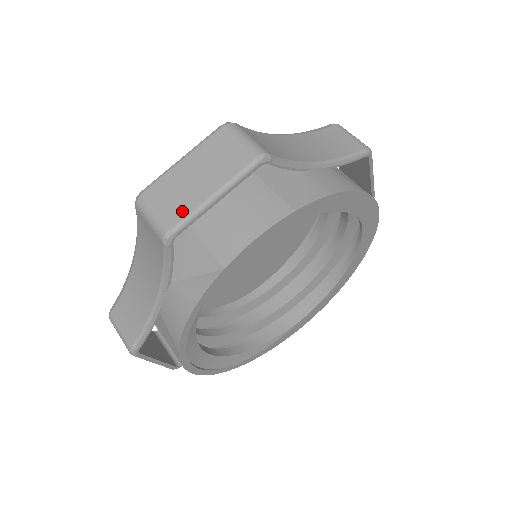
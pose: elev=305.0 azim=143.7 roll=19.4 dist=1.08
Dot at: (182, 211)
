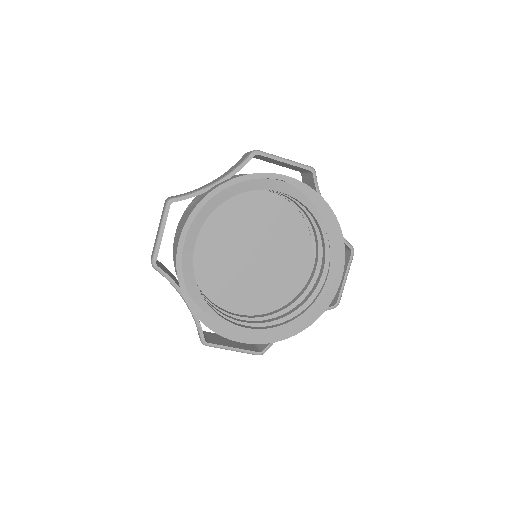
Dot at: (268, 153)
